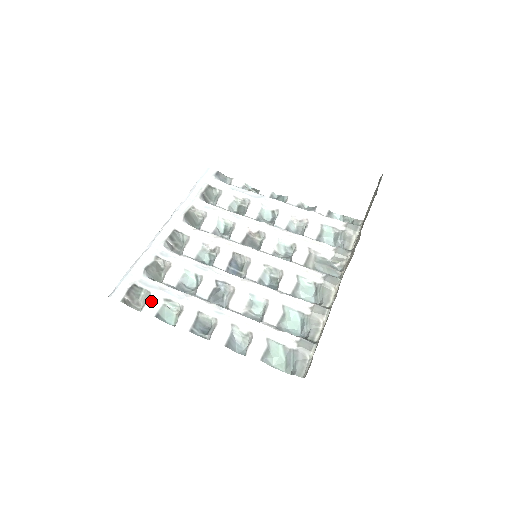
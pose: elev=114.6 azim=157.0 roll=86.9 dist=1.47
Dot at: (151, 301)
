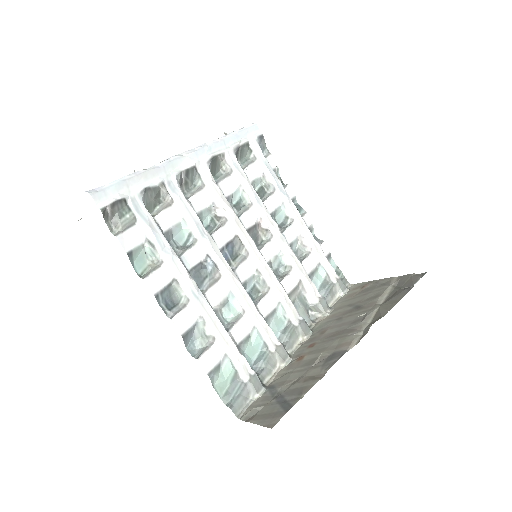
Dot at: (132, 232)
